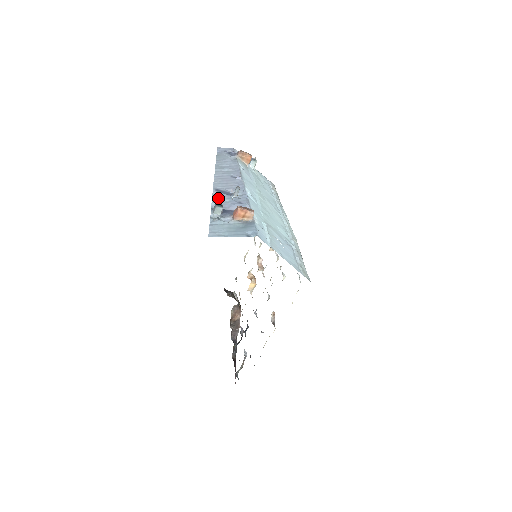
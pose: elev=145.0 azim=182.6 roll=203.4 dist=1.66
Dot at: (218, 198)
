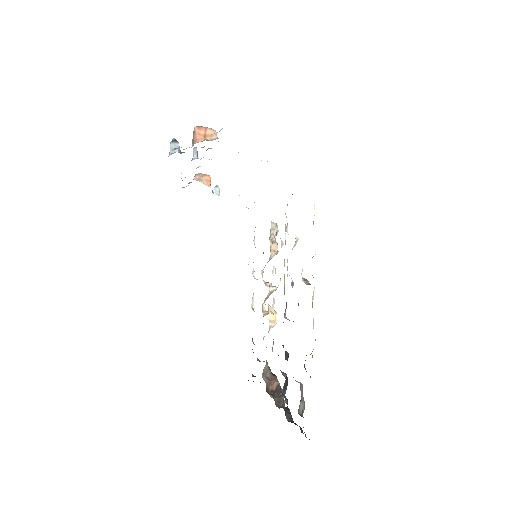
Dot at: occluded
